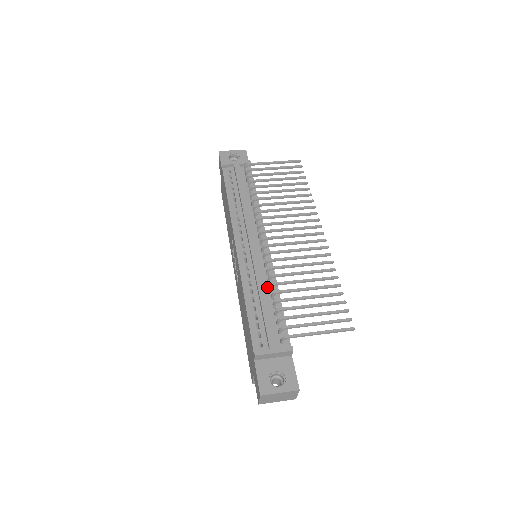
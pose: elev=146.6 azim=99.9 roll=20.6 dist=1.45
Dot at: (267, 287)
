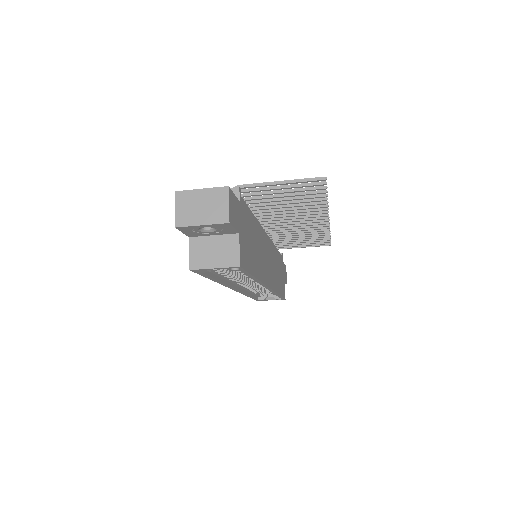
Dot at: occluded
